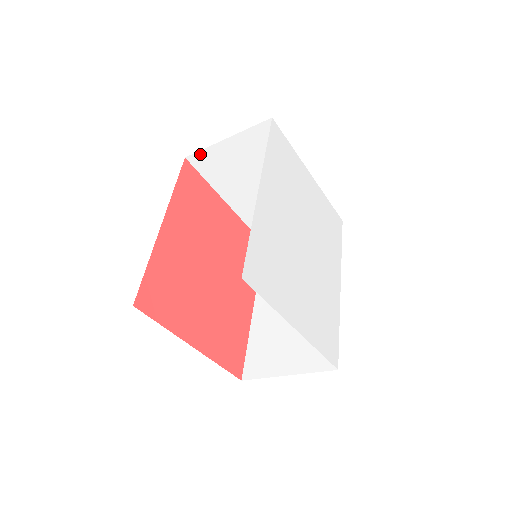
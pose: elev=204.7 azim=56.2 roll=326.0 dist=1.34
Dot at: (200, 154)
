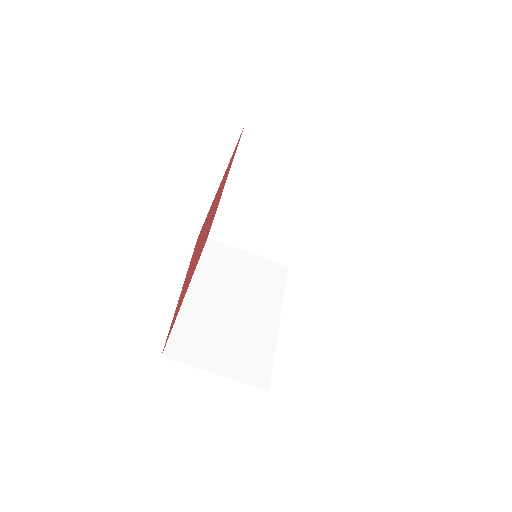
Dot at: (259, 136)
